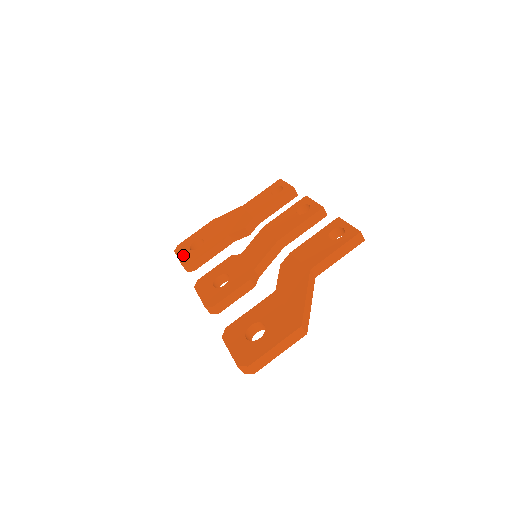
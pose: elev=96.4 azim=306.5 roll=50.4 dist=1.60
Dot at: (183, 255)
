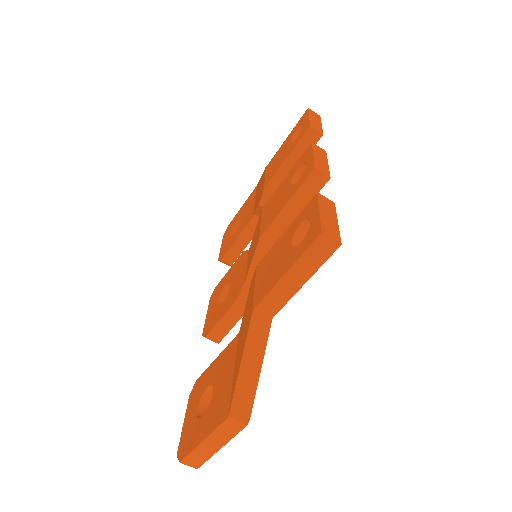
Dot at: (224, 243)
